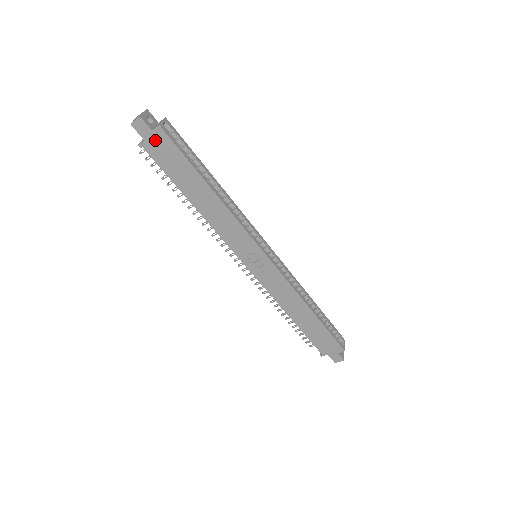
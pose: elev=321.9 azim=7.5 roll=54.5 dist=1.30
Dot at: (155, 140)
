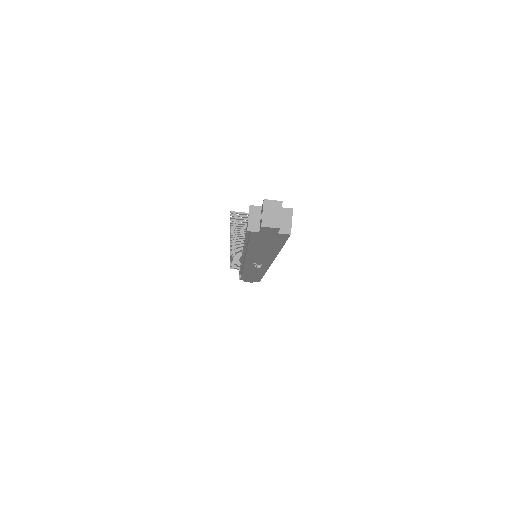
Dot at: (271, 235)
